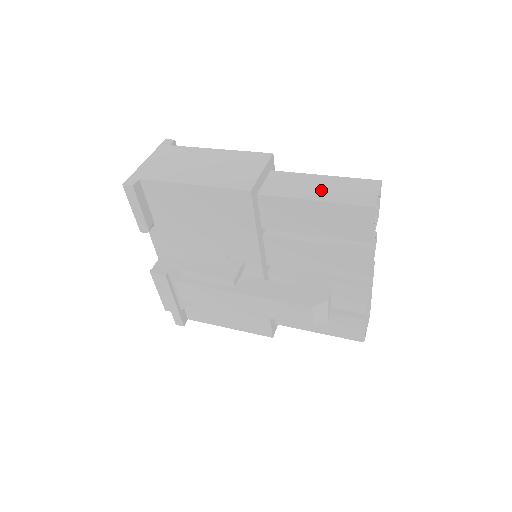
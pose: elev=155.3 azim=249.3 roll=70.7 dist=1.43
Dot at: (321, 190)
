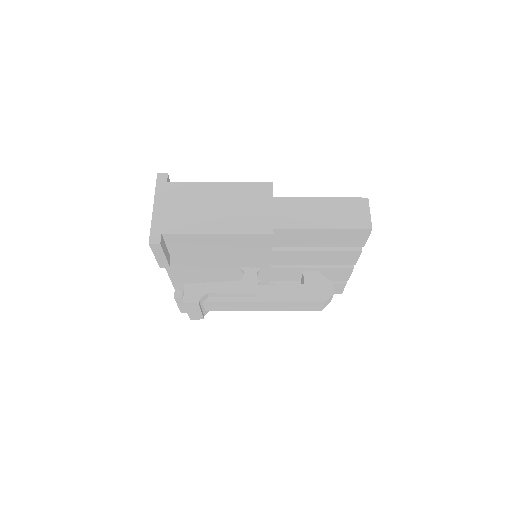
Dot at: (325, 216)
